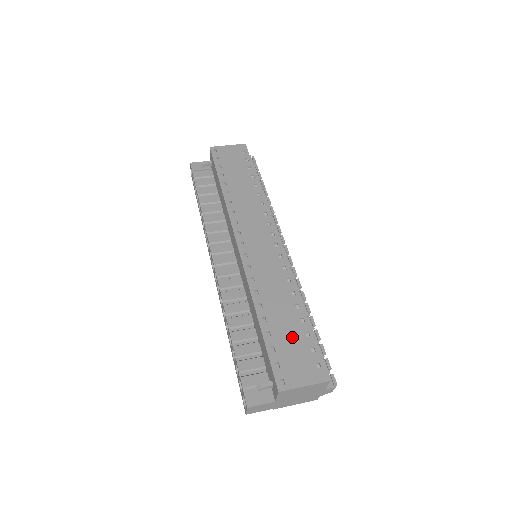
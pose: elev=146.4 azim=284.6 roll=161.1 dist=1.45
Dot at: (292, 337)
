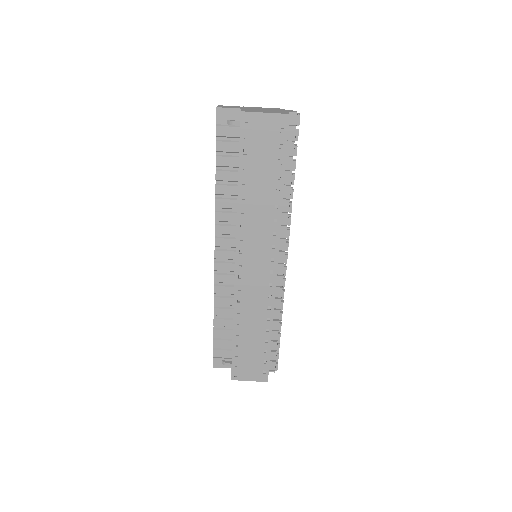
Dot at: (253, 351)
